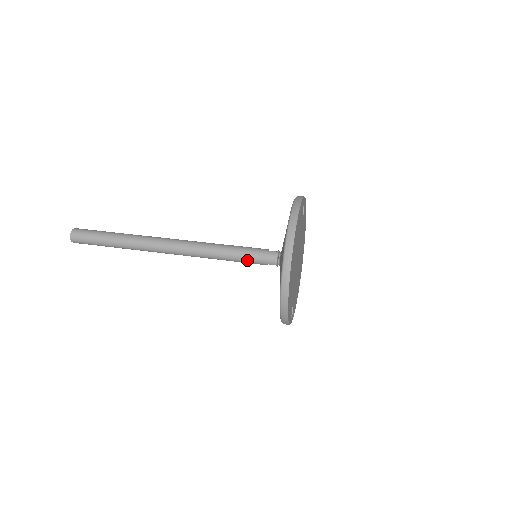
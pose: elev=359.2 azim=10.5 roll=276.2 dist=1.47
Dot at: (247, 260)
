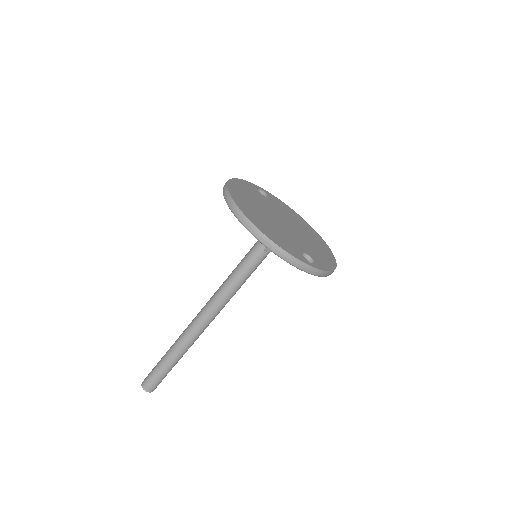
Dot at: (248, 263)
